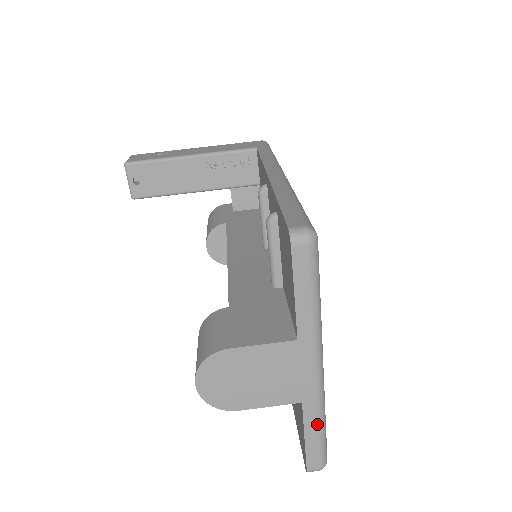
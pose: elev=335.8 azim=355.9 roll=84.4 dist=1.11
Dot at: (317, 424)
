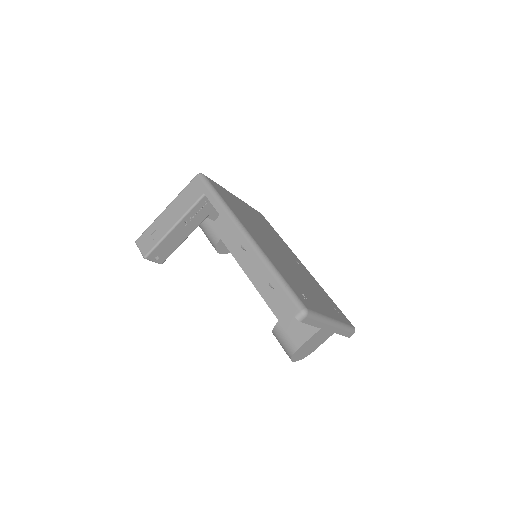
Dot at: (344, 330)
